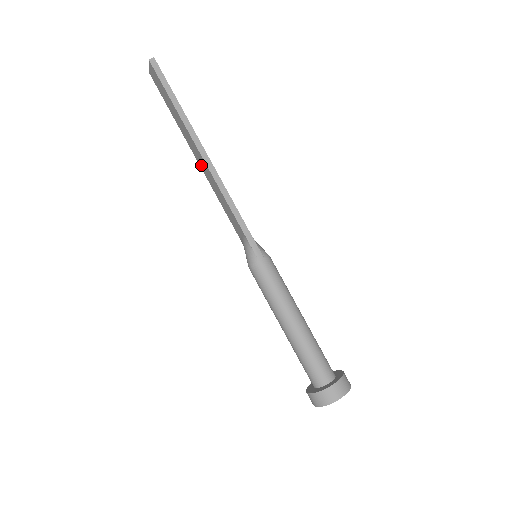
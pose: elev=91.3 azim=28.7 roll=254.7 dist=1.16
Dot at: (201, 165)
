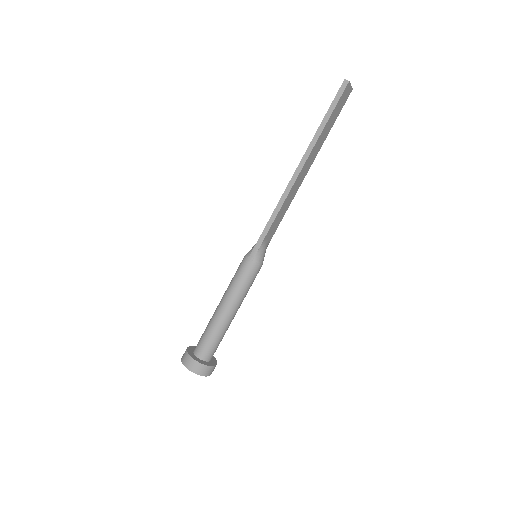
Dot at: occluded
